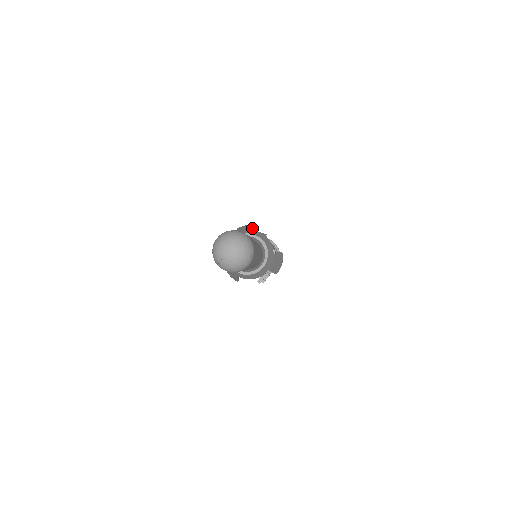
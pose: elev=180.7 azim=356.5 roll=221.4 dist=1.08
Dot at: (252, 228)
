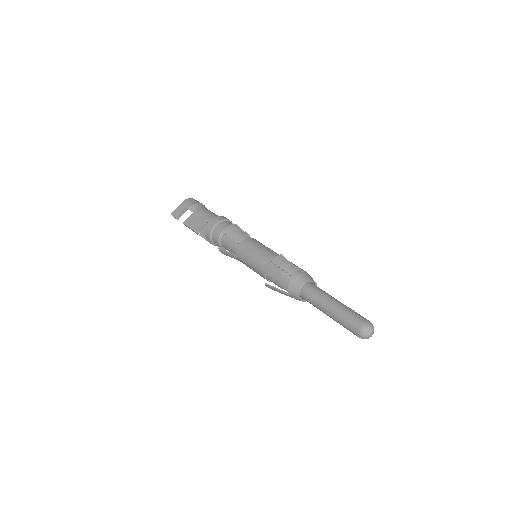
Dot at: (295, 268)
